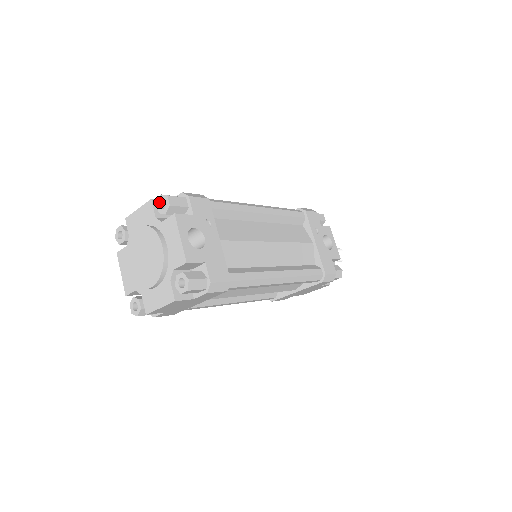
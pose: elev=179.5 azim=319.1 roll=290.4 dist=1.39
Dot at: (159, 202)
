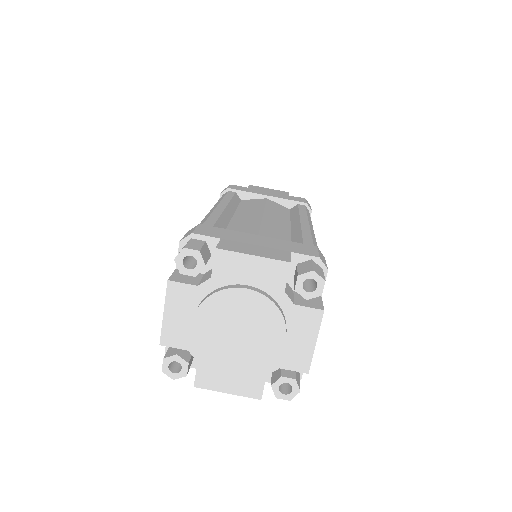
Dot at: (305, 278)
